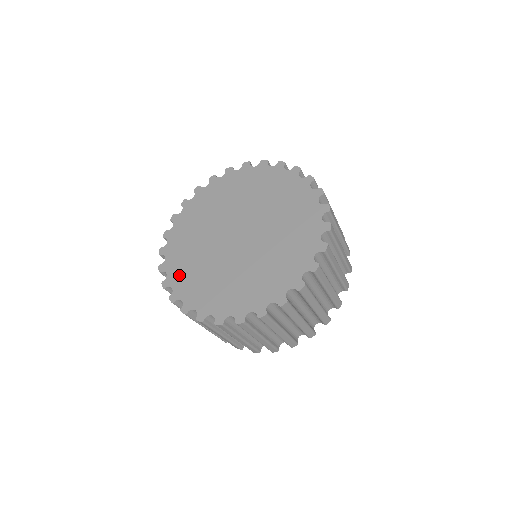
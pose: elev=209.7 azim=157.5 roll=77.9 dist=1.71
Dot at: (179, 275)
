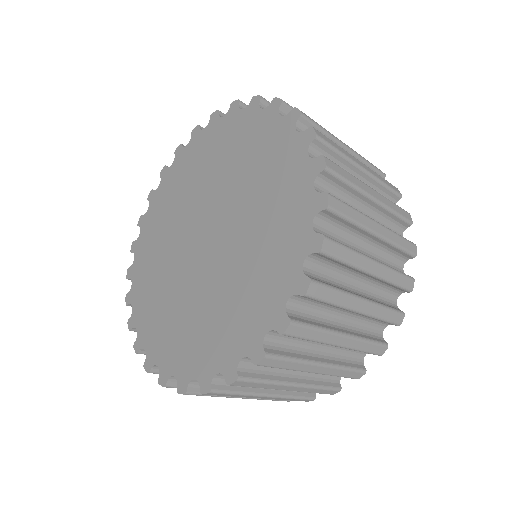
Dot at: (141, 268)
